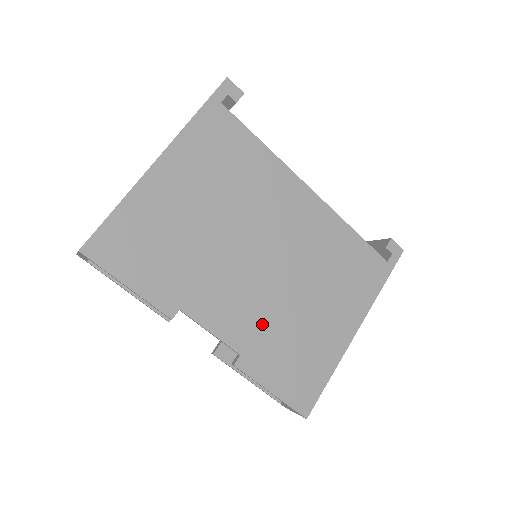
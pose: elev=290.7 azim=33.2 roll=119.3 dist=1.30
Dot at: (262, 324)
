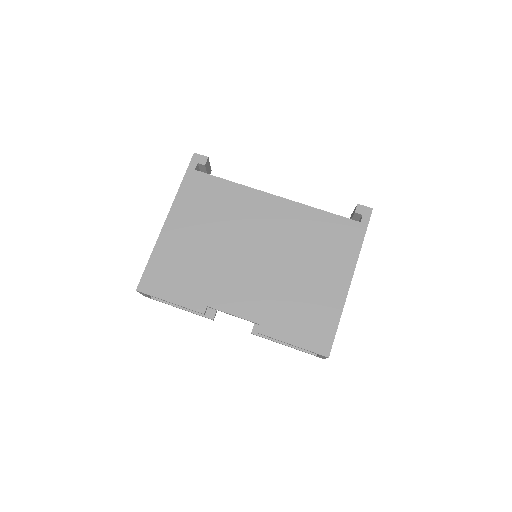
Dot at: (269, 299)
